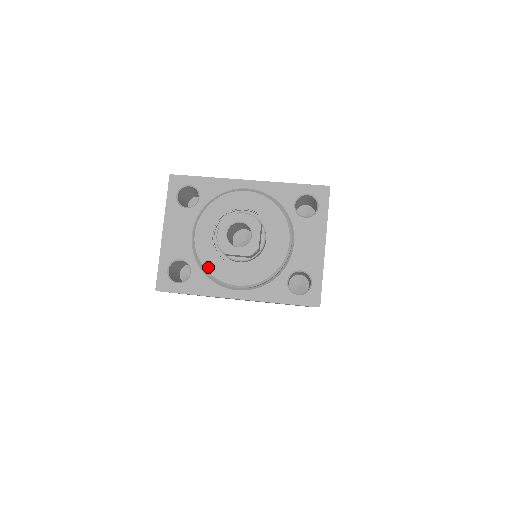
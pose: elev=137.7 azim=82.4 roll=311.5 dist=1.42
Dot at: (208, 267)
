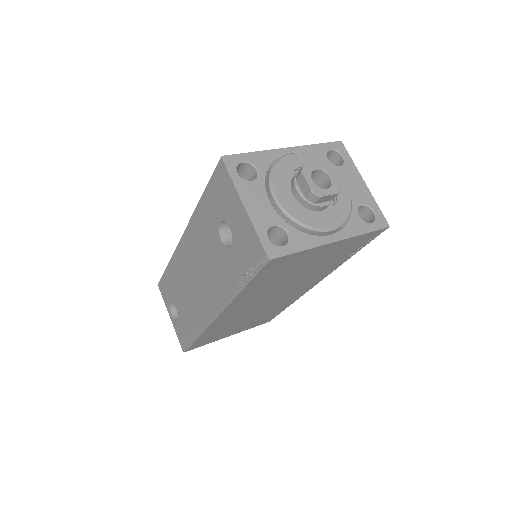
Dot at: (303, 221)
